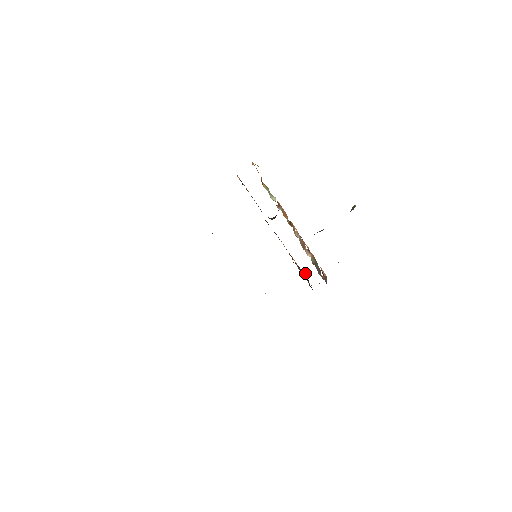
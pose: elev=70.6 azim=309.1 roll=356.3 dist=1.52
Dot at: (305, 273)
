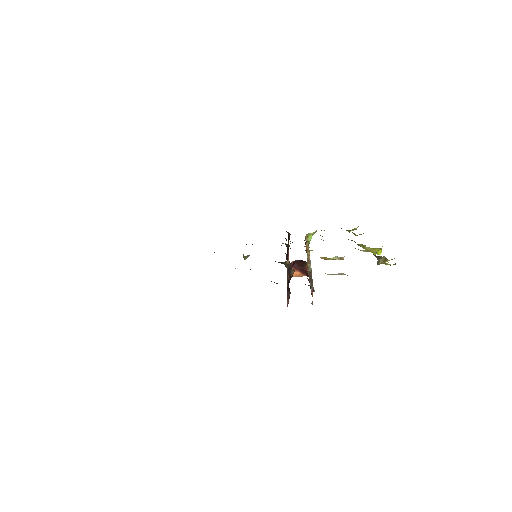
Dot at: occluded
